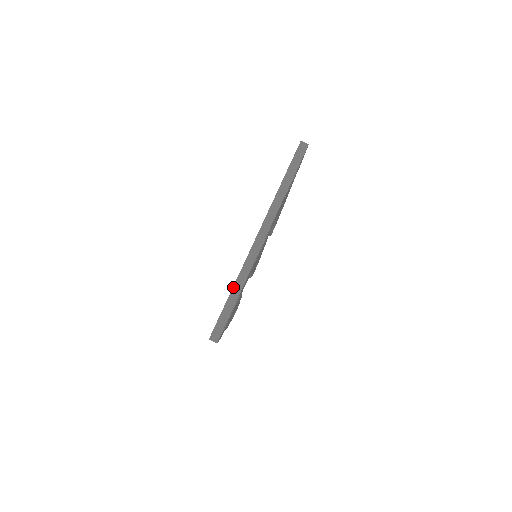
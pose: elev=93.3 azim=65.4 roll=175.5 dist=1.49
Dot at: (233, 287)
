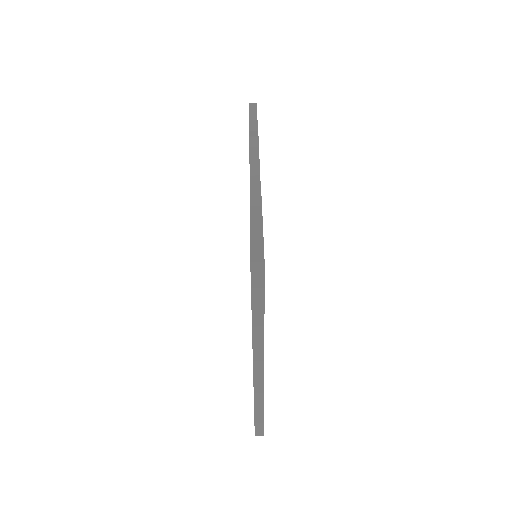
Dot at: (254, 405)
